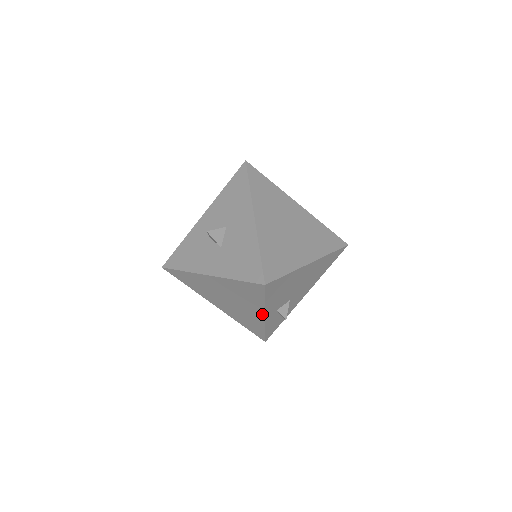
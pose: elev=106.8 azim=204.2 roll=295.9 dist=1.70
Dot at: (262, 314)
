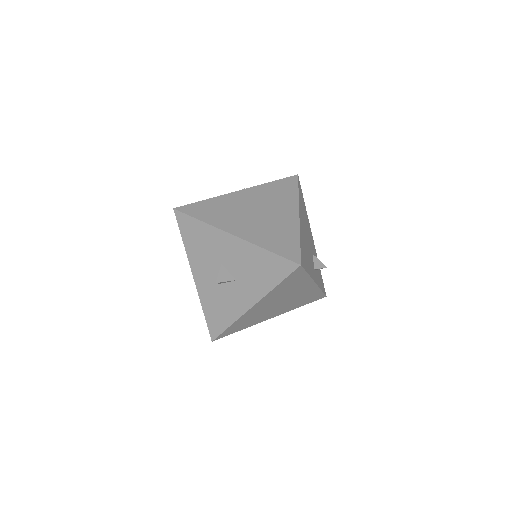
Dot at: (312, 284)
